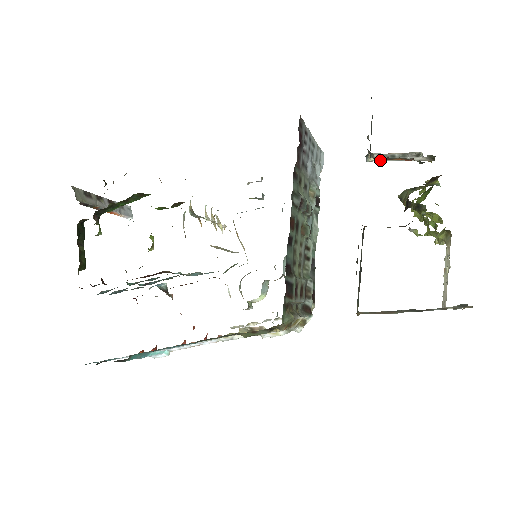
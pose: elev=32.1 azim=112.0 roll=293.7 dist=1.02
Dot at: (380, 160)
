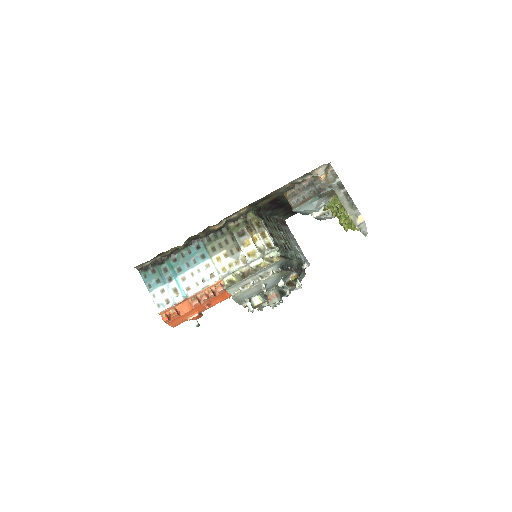
Dot at: (318, 215)
